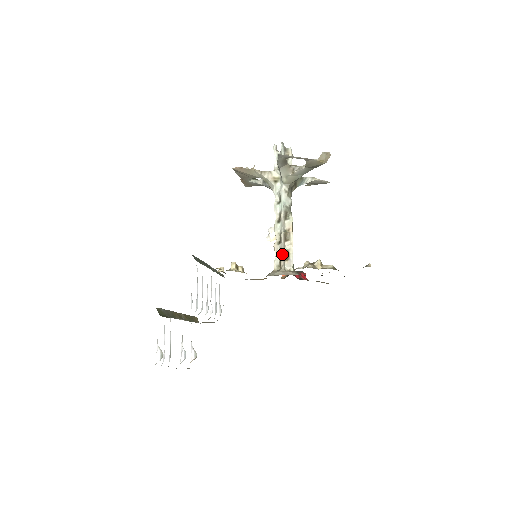
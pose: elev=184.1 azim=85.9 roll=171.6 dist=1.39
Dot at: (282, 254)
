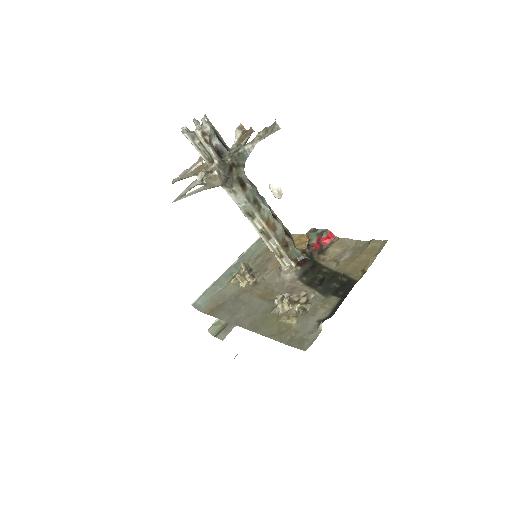
Dot at: (274, 254)
